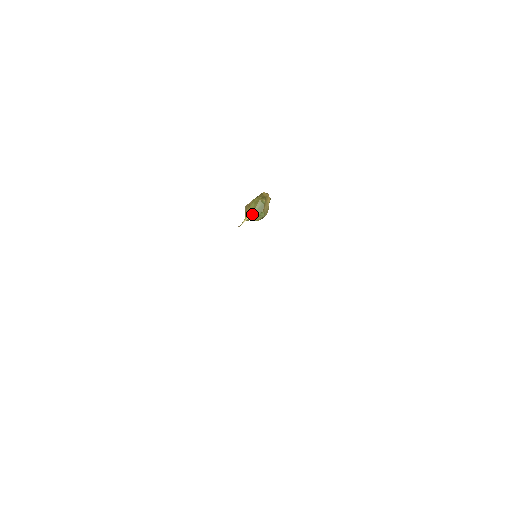
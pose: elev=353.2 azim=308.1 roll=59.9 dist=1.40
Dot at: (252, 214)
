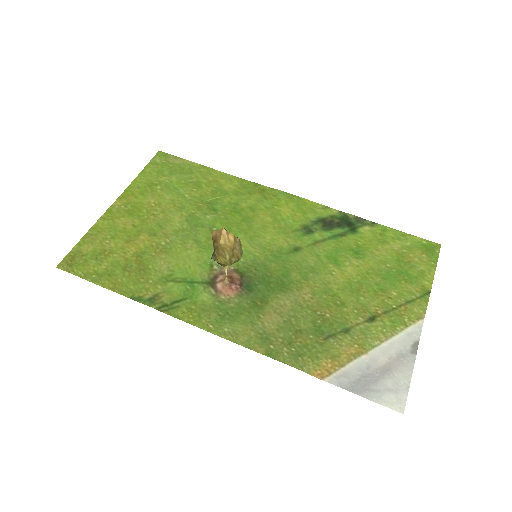
Dot at: occluded
